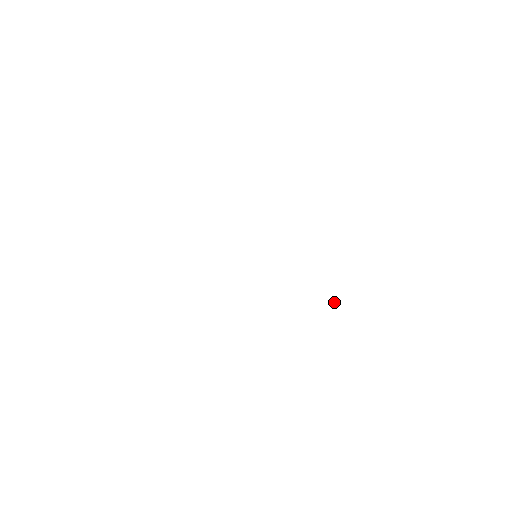
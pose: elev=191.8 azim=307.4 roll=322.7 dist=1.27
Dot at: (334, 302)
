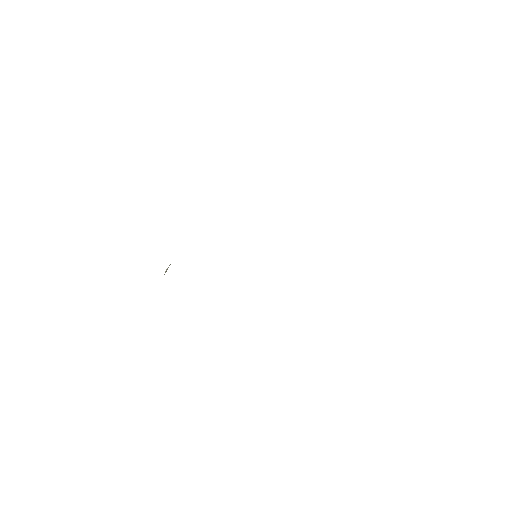
Dot at: occluded
